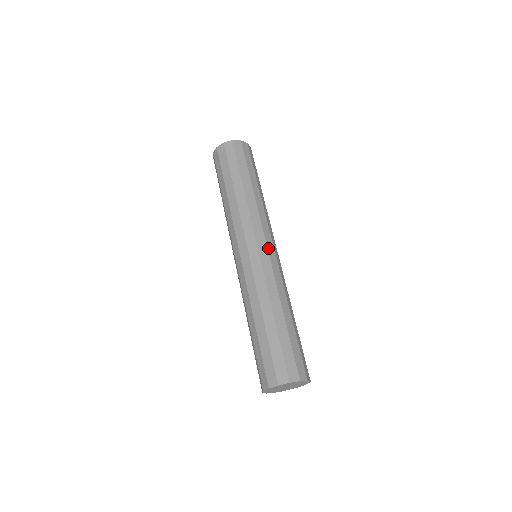
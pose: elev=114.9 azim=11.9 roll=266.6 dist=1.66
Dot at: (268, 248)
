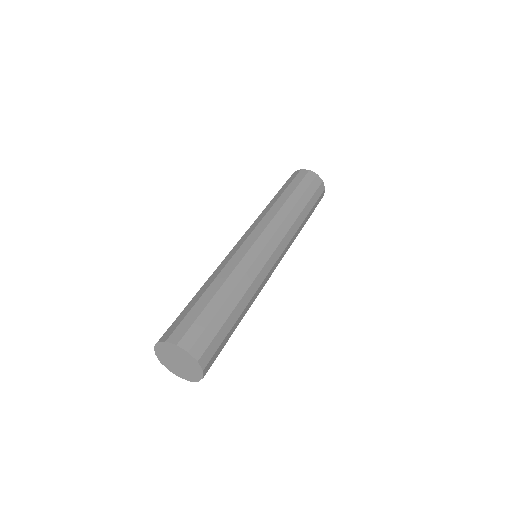
Dot at: (273, 254)
